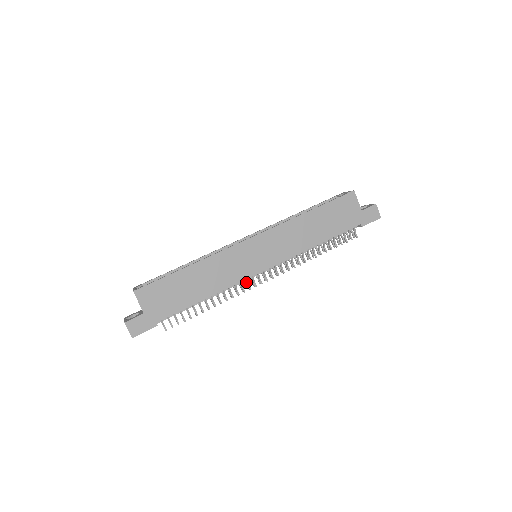
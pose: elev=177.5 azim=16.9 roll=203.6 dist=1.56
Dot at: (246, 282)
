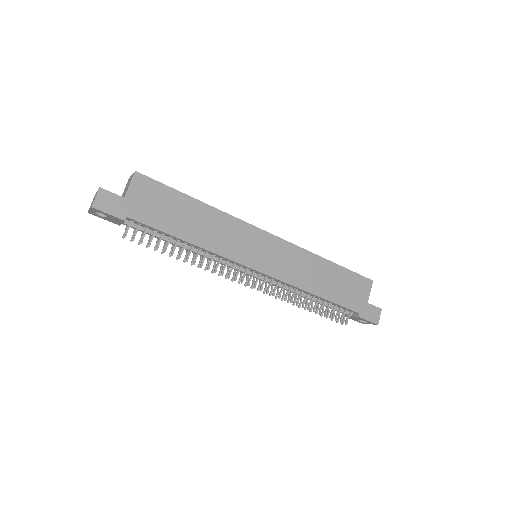
Dot at: (229, 270)
